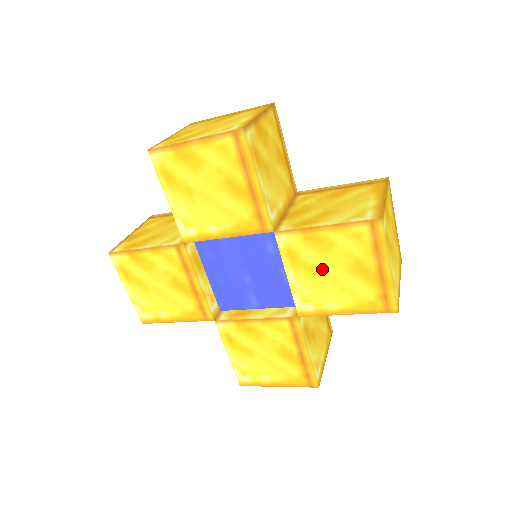
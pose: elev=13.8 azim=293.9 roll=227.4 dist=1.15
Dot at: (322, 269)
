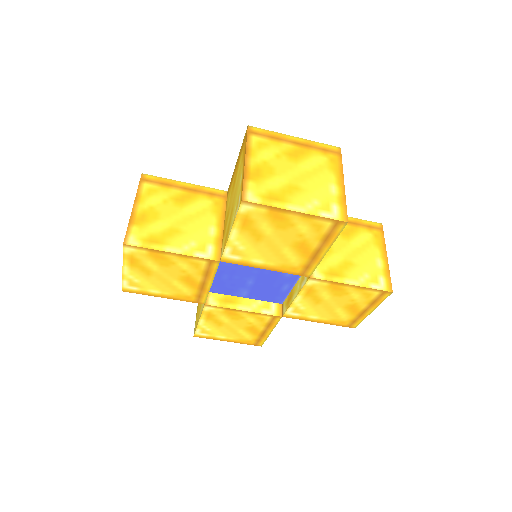
Dot at: (326, 302)
